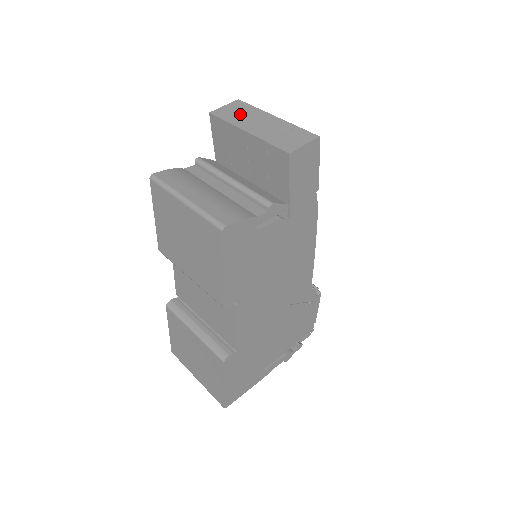
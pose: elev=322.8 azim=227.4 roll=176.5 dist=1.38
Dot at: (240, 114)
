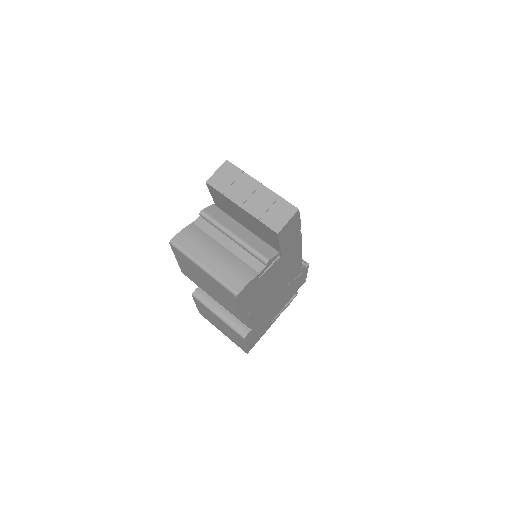
Dot at: (232, 183)
